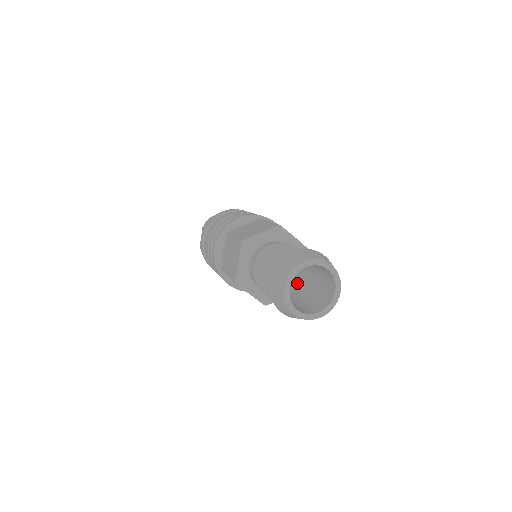
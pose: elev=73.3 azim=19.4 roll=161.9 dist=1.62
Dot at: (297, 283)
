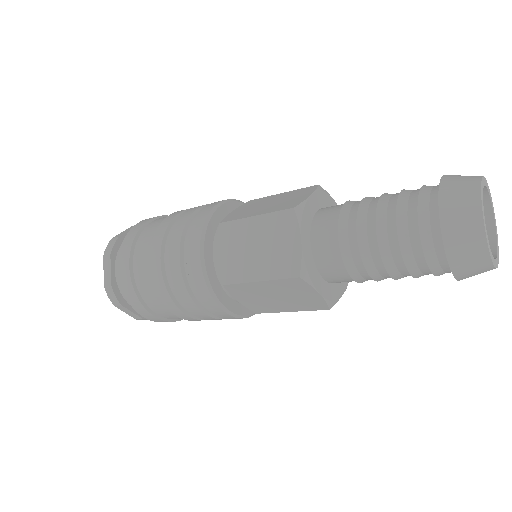
Dot at: occluded
